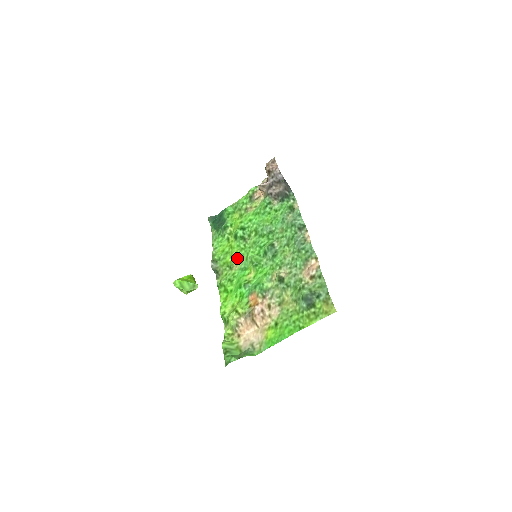
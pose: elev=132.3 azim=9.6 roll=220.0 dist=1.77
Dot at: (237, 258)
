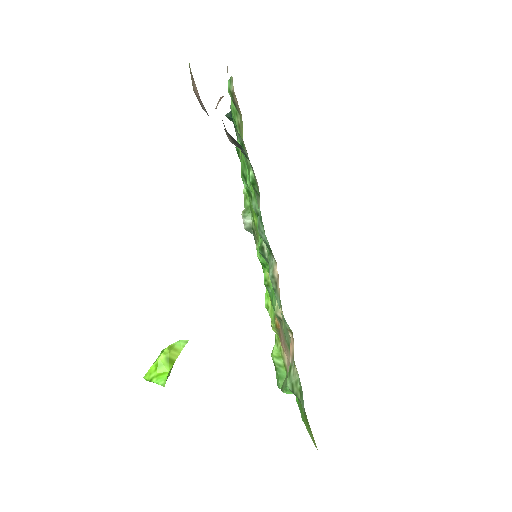
Dot at: occluded
